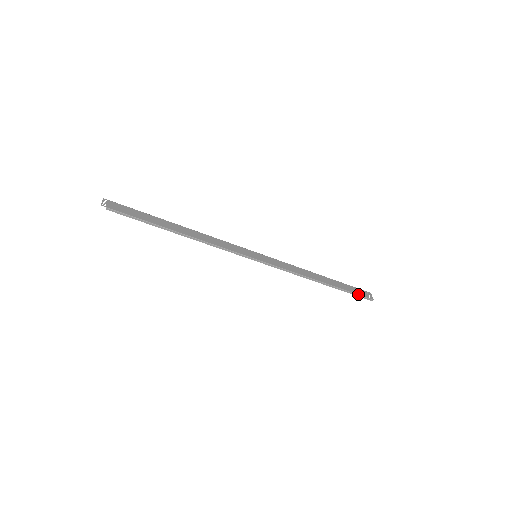
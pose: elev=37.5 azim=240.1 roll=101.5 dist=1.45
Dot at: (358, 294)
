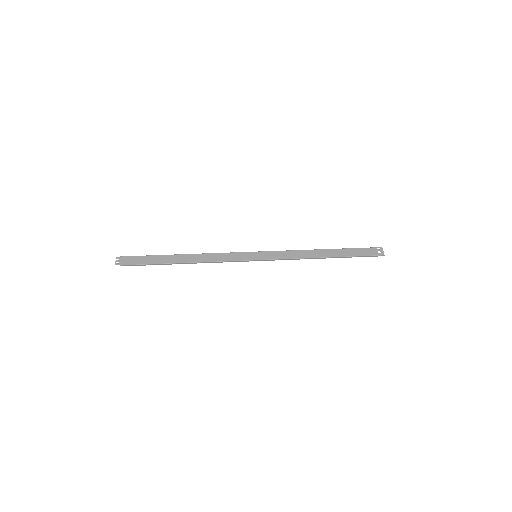
Dot at: (366, 255)
